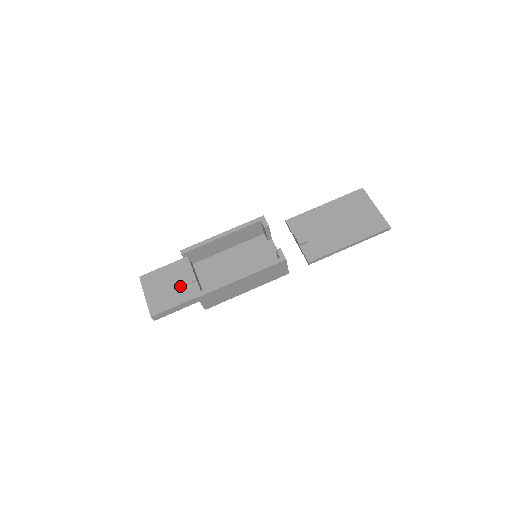
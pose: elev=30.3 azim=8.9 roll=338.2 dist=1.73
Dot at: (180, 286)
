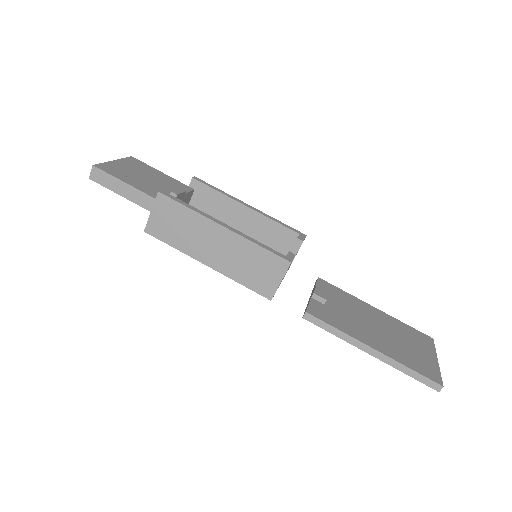
Dot at: (155, 185)
